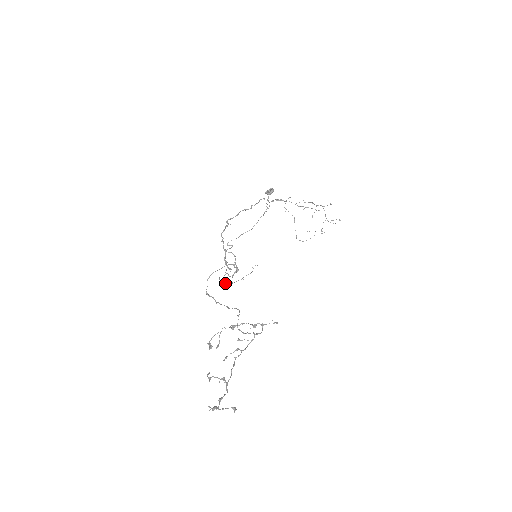
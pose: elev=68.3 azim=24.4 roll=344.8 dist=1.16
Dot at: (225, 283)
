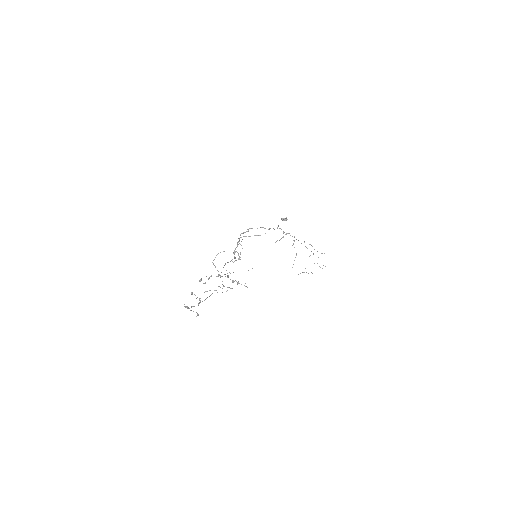
Dot at: occluded
